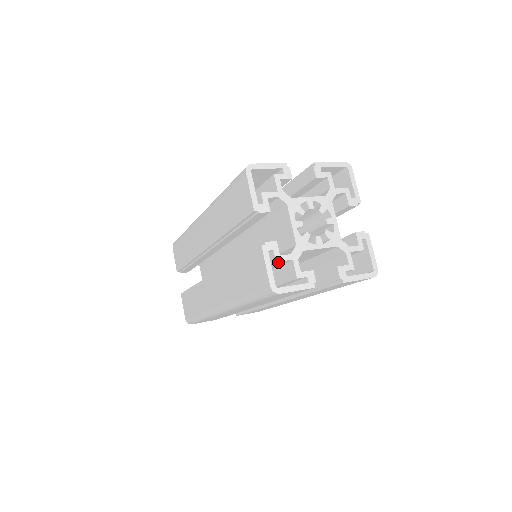
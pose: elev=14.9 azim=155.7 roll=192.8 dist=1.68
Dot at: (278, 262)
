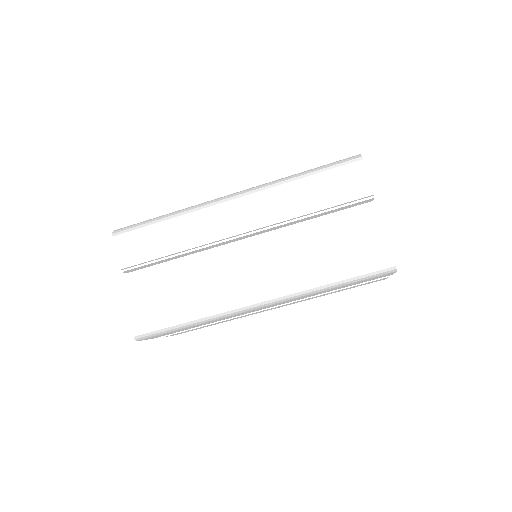
Dot at: occluded
